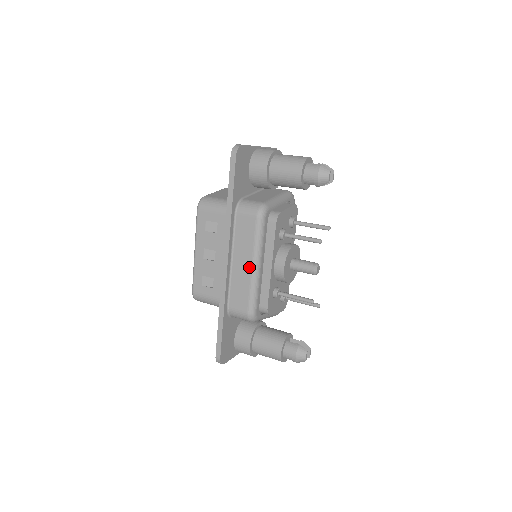
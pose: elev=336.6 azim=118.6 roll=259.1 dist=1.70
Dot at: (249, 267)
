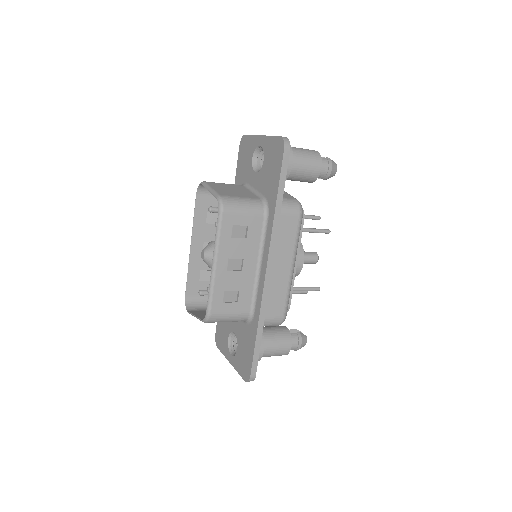
Dot at: (288, 269)
